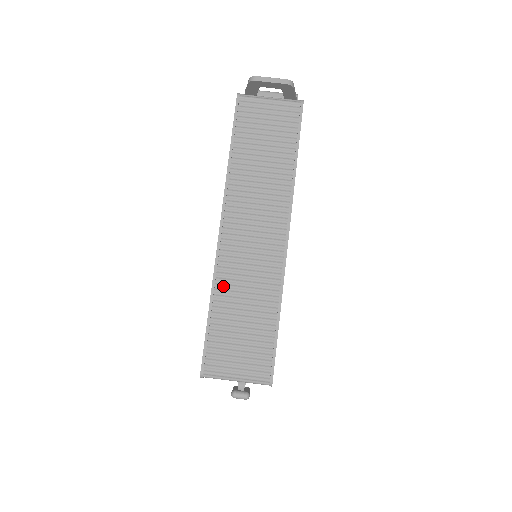
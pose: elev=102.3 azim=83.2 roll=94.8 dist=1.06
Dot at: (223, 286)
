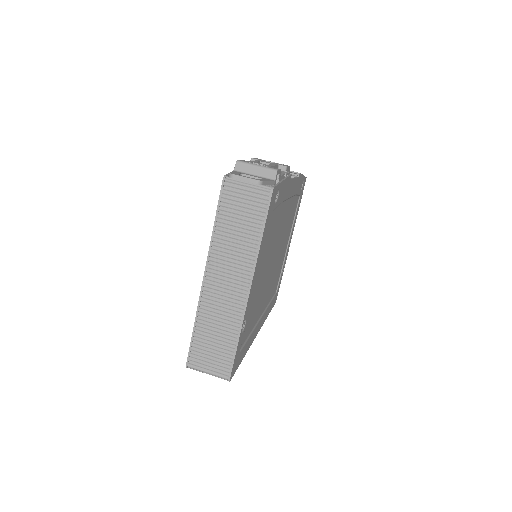
Dot at: (203, 316)
